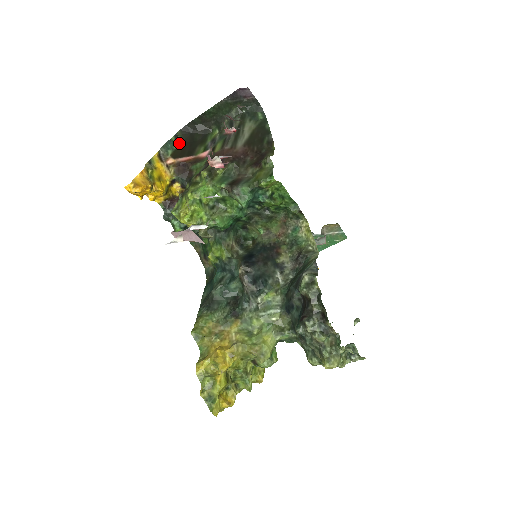
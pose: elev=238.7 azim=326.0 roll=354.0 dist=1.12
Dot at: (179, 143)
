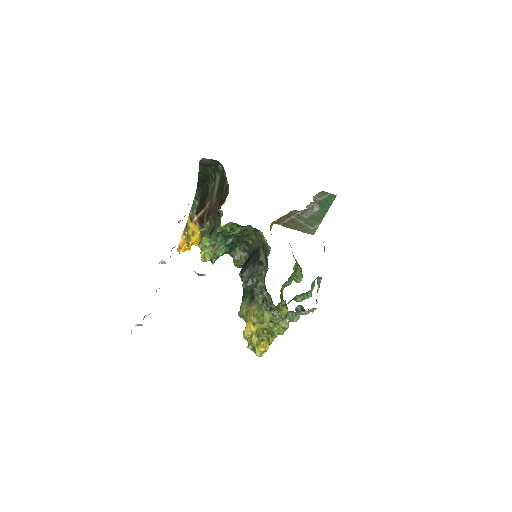
Dot at: (198, 201)
